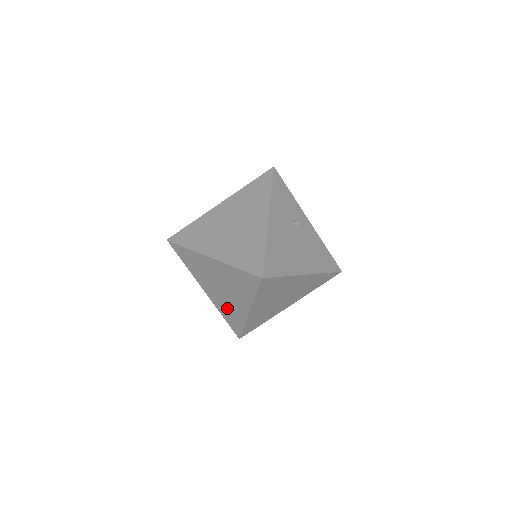
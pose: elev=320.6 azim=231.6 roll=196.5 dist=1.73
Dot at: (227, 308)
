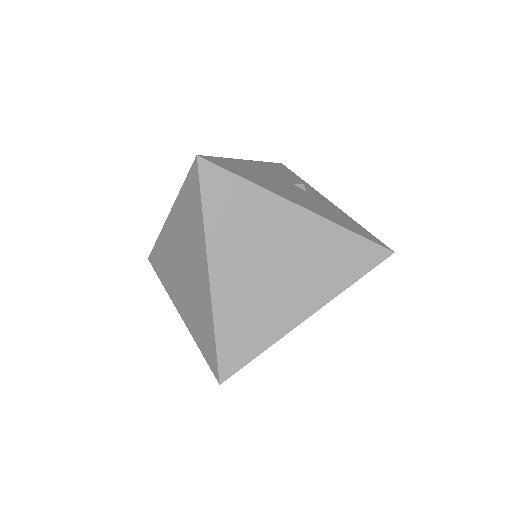
Dot at: (196, 312)
